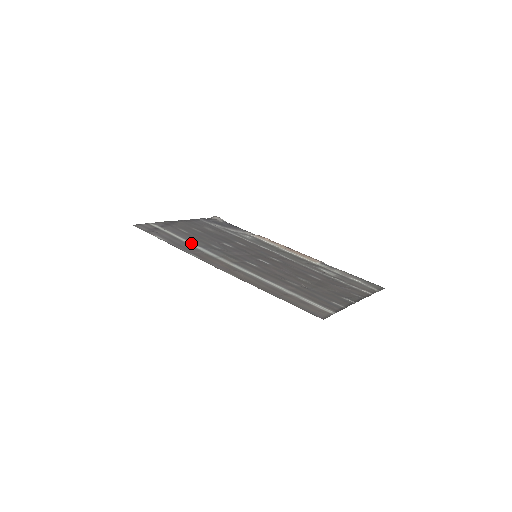
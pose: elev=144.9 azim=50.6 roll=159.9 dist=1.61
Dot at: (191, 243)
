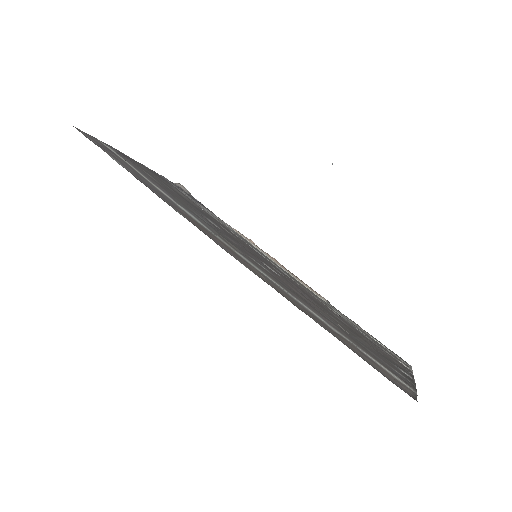
Dot at: (167, 195)
